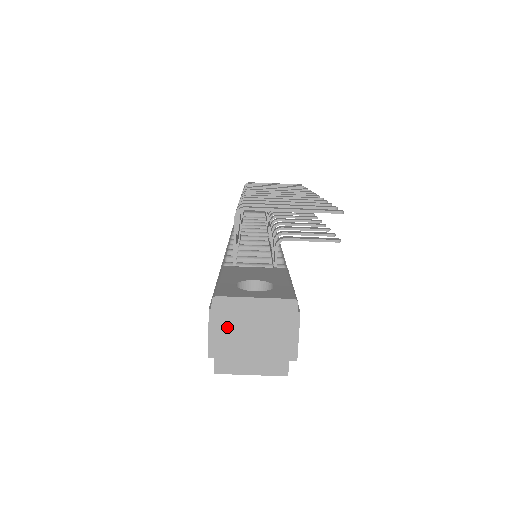
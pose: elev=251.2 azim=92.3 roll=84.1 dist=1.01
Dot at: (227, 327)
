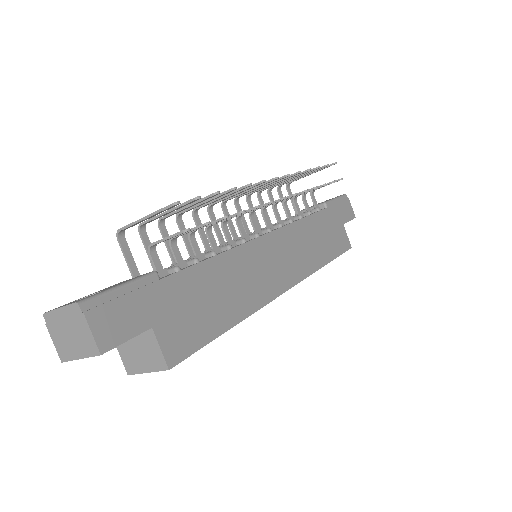
Dot at: (58, 336)
